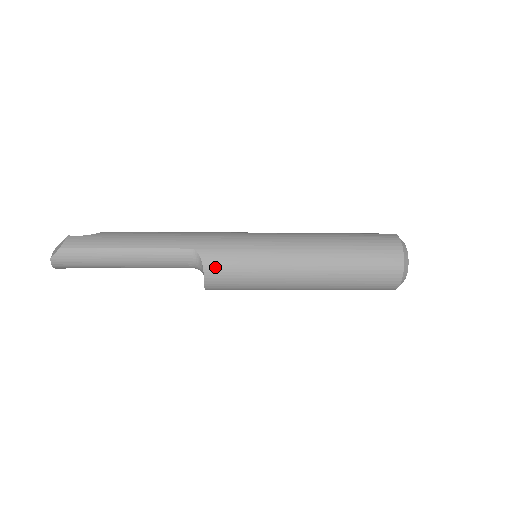
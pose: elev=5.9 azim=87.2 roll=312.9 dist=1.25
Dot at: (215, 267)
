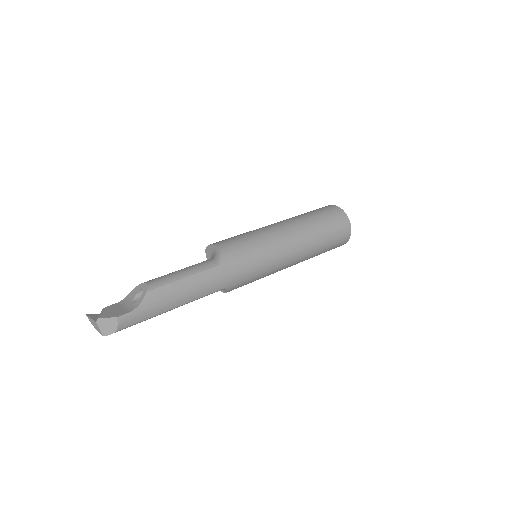
Dot at: occluded
